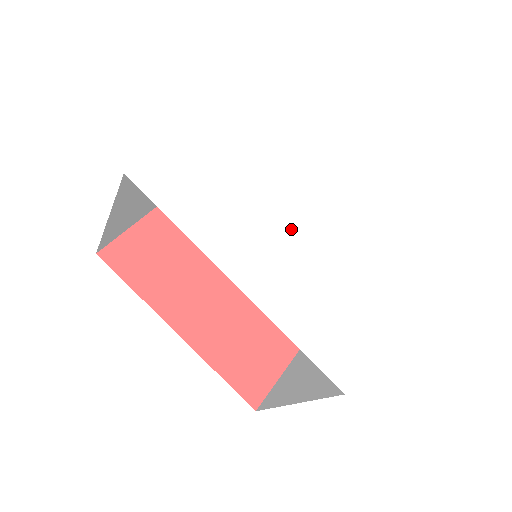
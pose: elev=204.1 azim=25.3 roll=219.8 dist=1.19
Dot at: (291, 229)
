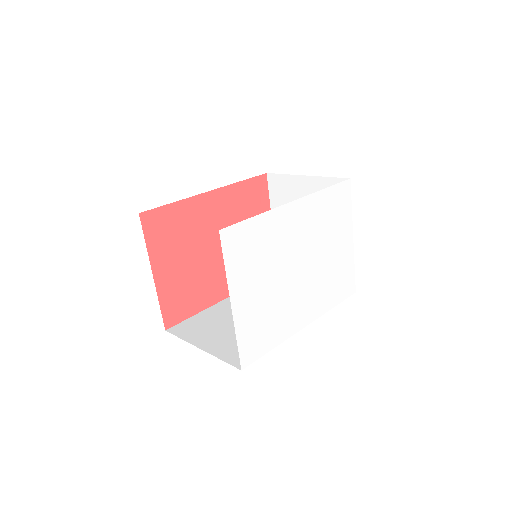
Dot at: (301, 273)
